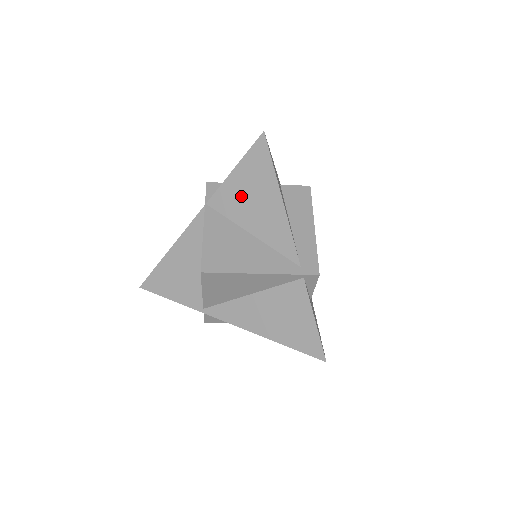
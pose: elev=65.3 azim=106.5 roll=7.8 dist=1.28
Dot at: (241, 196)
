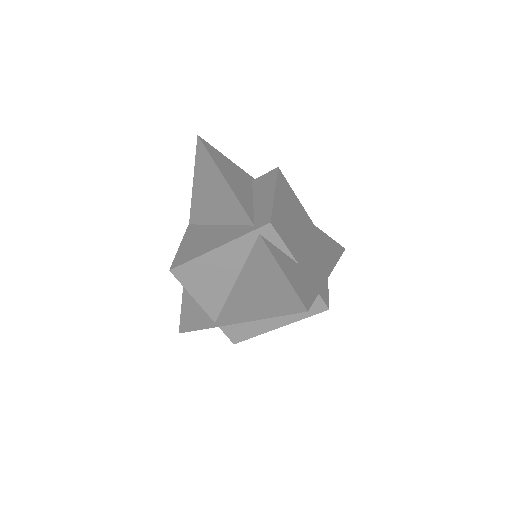
Dot at: (203, 198)
